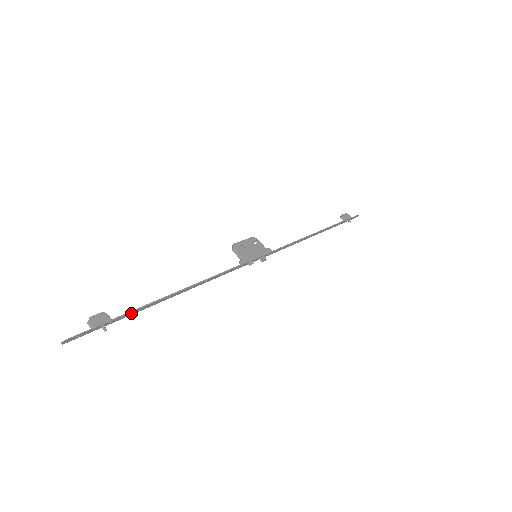
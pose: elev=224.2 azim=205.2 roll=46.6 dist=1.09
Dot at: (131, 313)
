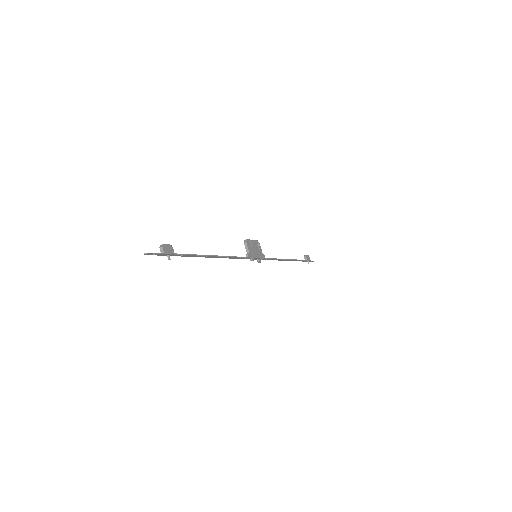
Dot at: (185, 255)
